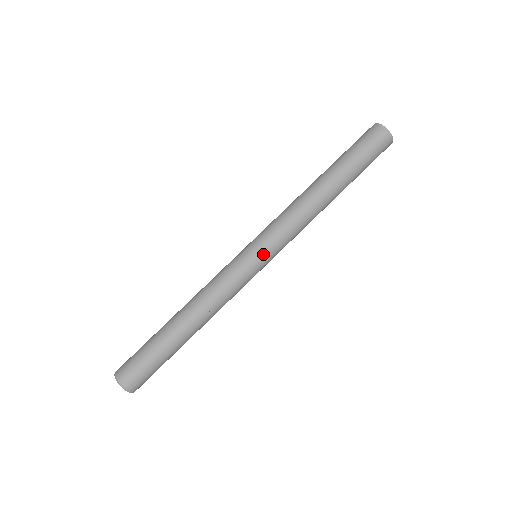
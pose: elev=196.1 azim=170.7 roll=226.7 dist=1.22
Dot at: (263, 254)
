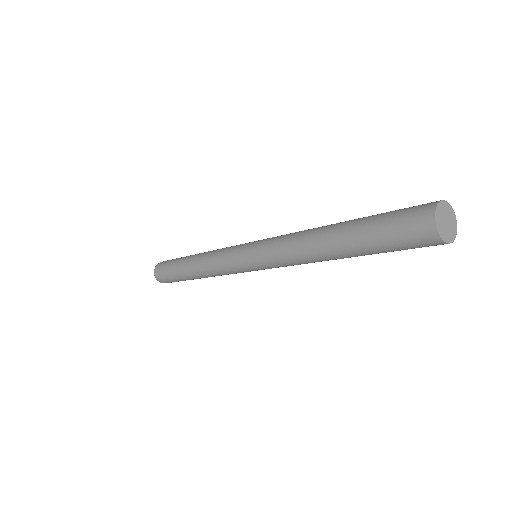
Dot at: (253, 267)
